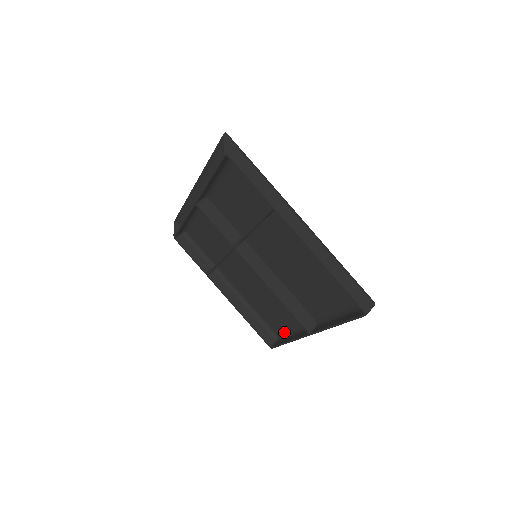
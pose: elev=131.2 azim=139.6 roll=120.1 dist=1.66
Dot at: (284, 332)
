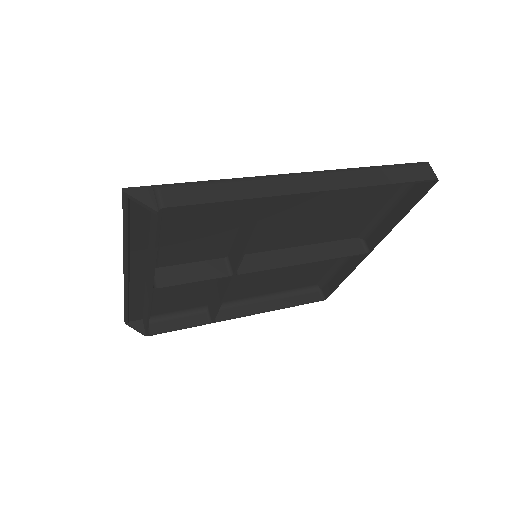
Dot at: (323, 277)
